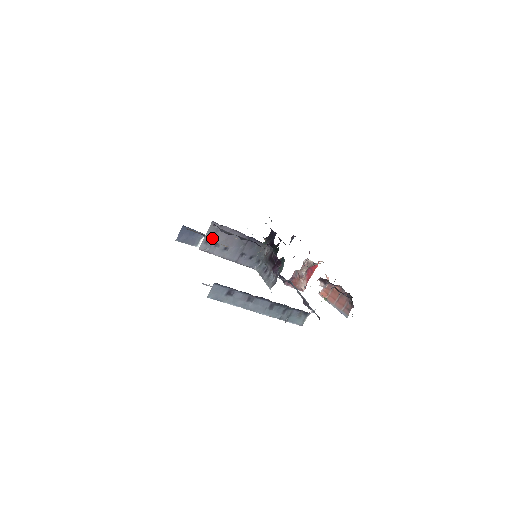
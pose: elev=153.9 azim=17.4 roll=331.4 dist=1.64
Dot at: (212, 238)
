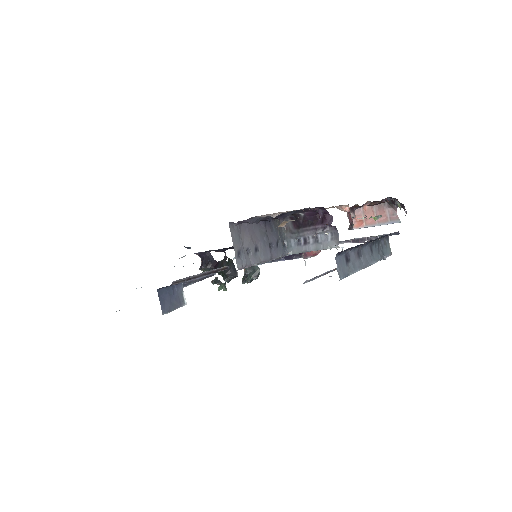
Dot at: (240, 246)
